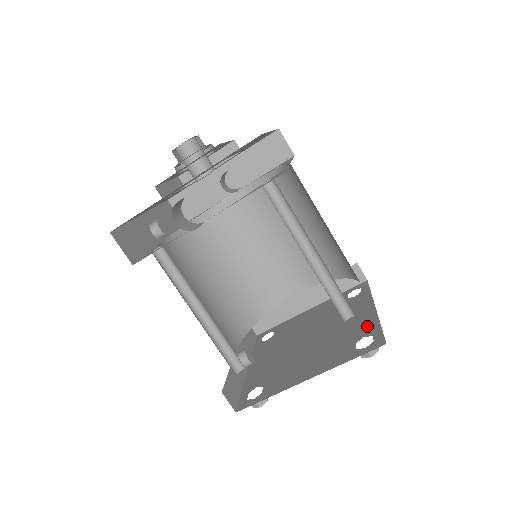
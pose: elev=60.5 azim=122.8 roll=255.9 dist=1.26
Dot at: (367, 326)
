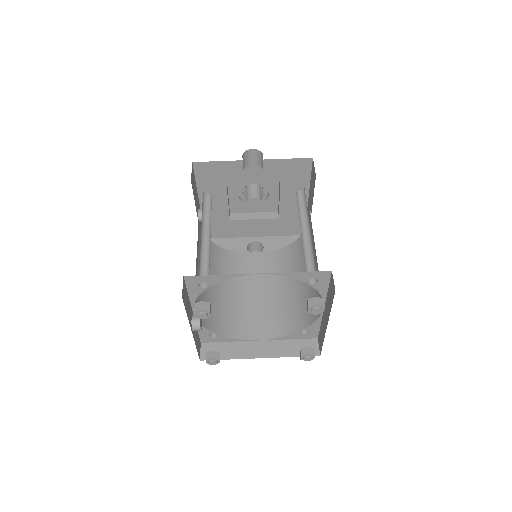
Dot at: occluded
